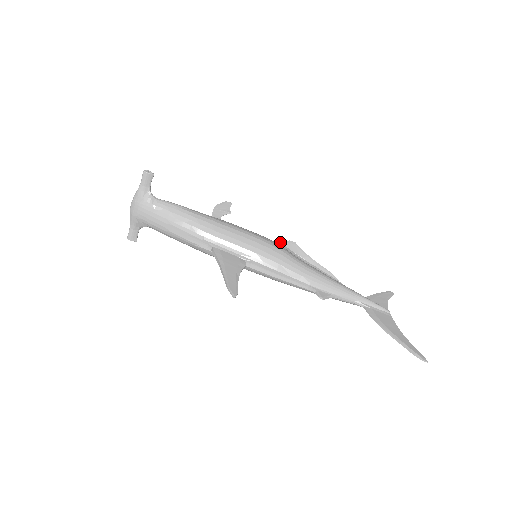
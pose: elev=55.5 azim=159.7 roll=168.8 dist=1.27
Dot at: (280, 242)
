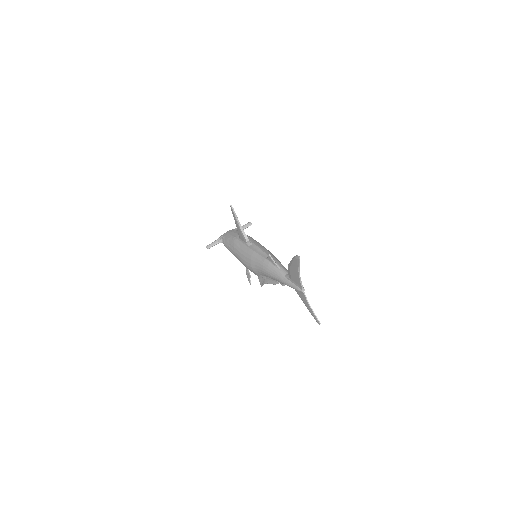
Dot at: occluded
